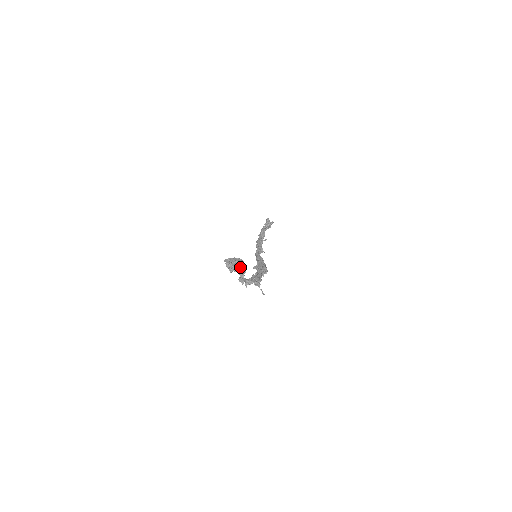
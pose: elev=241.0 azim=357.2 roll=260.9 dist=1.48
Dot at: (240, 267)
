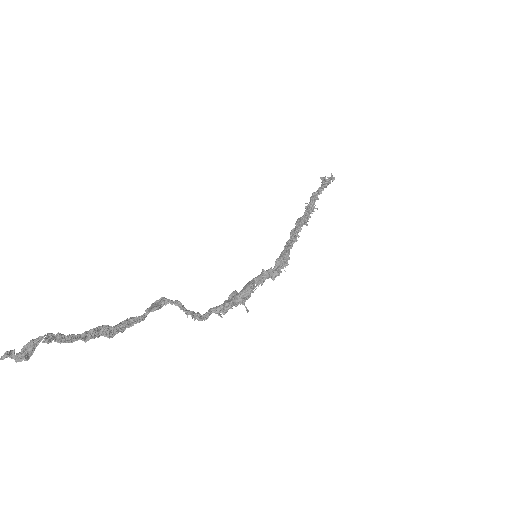
Dot at: occluded
